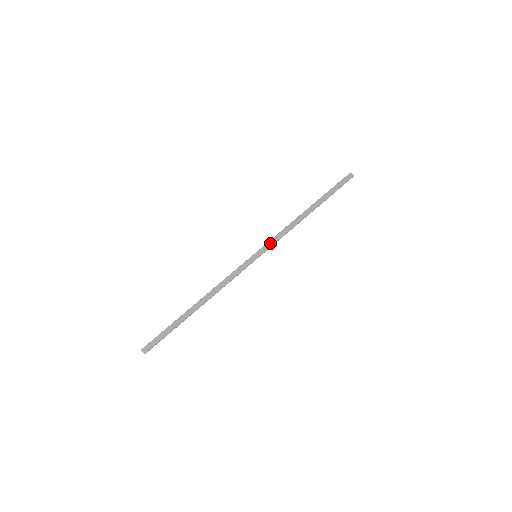
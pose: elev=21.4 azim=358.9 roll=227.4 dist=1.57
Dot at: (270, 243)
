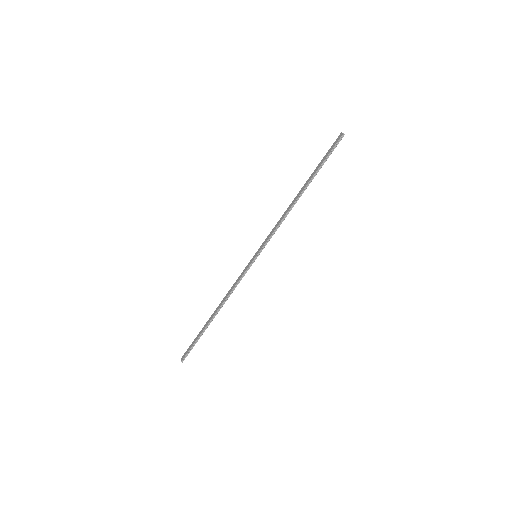
Dot at: (266, 239)
